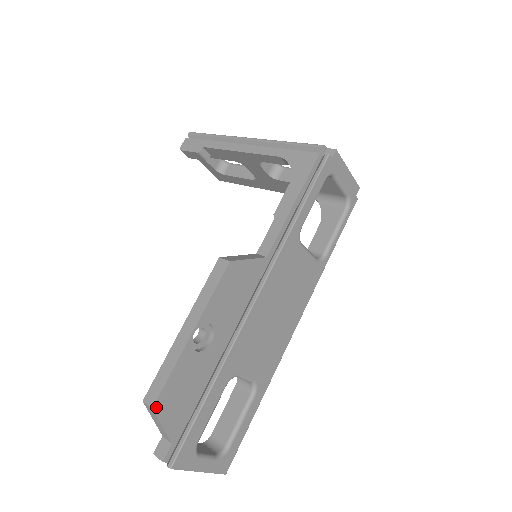
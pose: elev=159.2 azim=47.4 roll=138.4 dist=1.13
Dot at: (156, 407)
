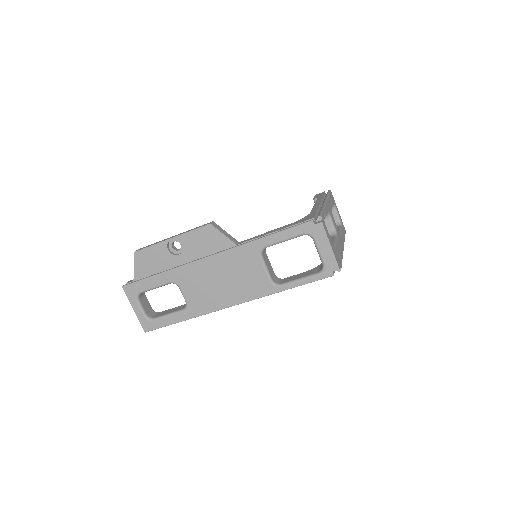
Dot at: (136, 253)
